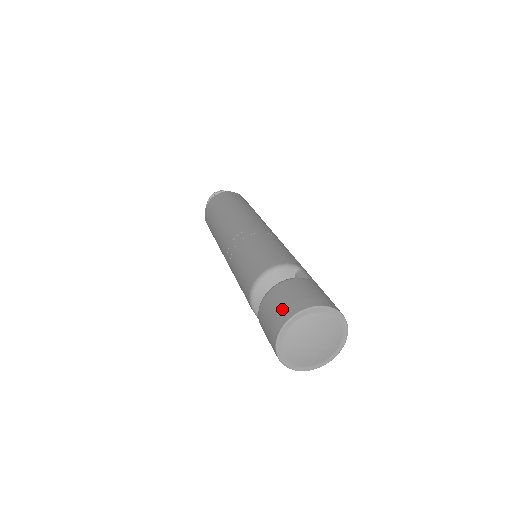
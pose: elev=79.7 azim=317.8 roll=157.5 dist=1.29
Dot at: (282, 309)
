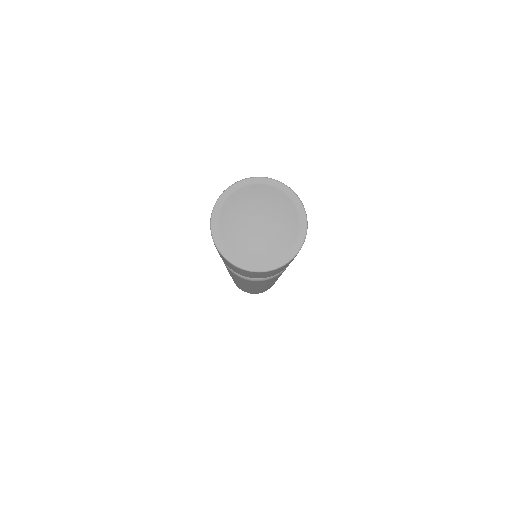
Dot at: occluded
